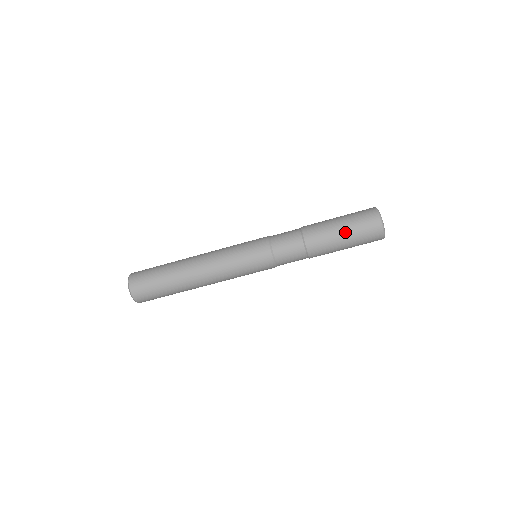
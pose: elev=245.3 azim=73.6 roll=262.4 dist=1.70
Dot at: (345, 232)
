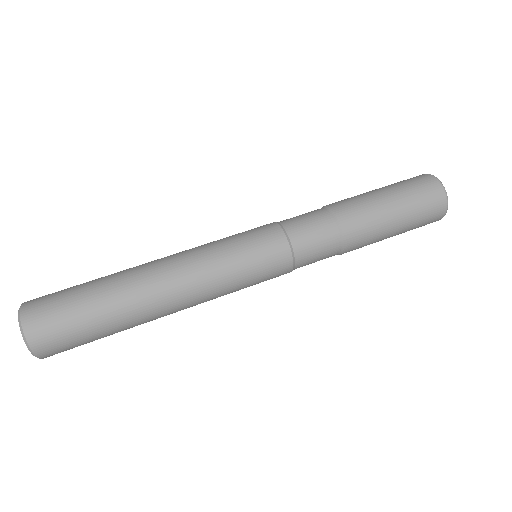
Dot at: (378, 189)
